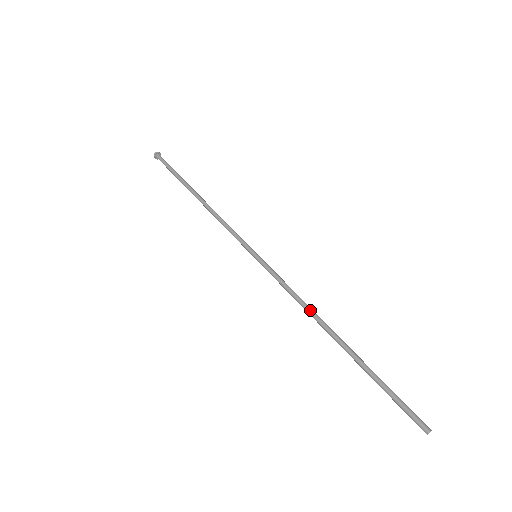
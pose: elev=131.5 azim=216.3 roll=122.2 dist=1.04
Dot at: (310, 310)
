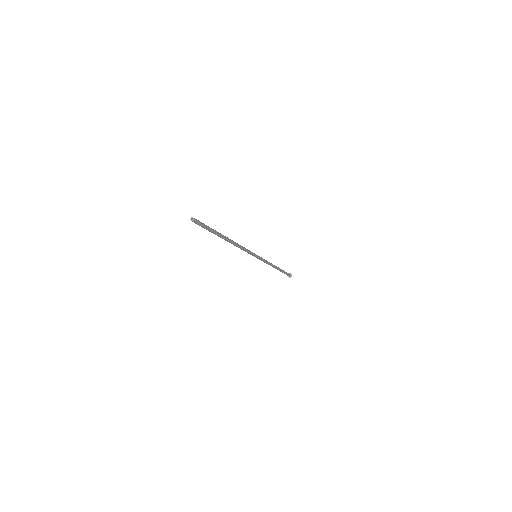
Dot at: (236, 243)
